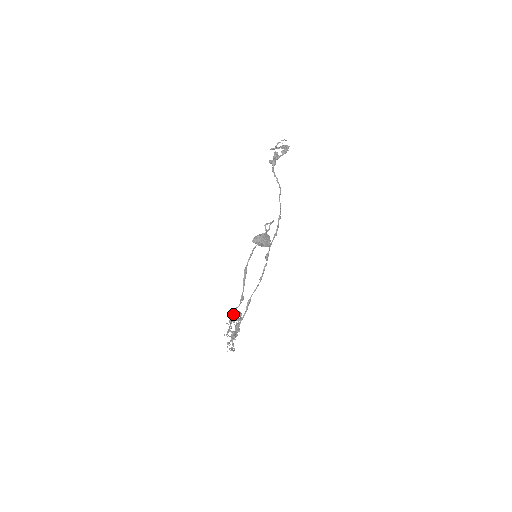
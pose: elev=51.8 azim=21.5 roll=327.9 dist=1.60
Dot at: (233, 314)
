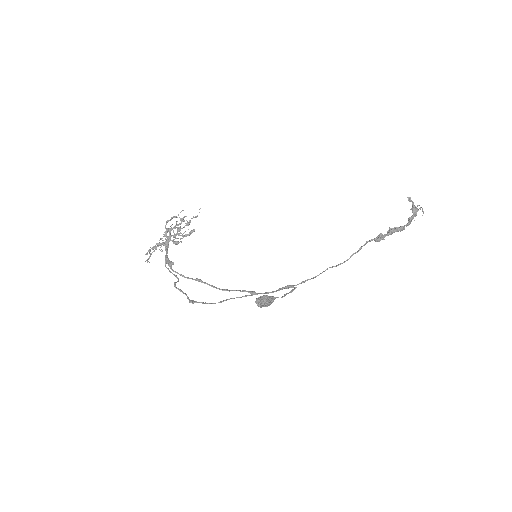
Dot at: (175, 286)
